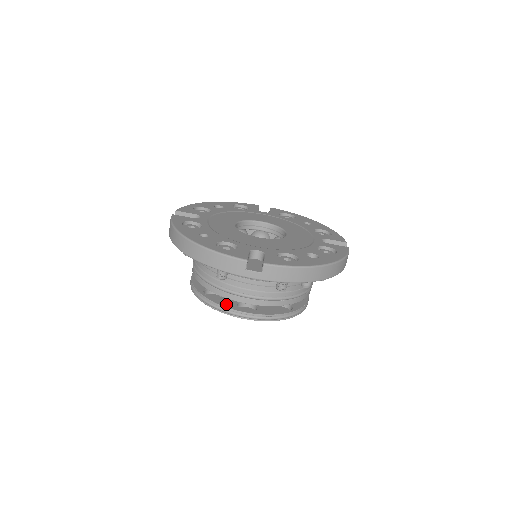
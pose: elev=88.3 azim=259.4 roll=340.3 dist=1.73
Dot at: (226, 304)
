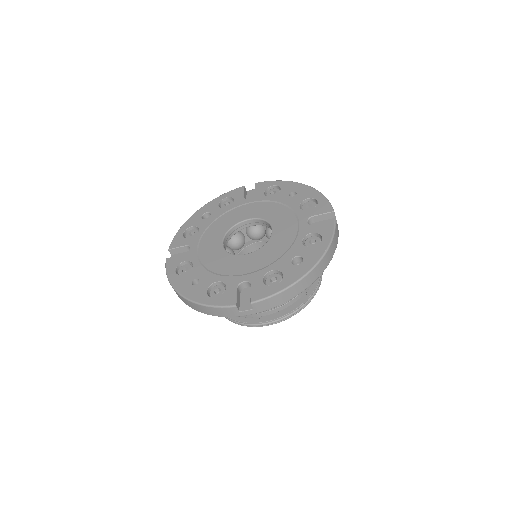
Dot at: (246, 318)
